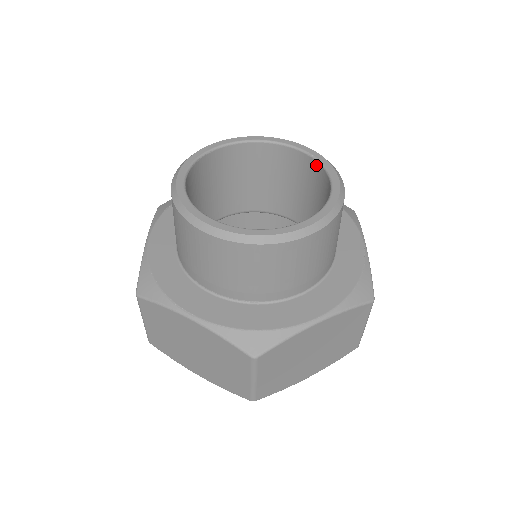
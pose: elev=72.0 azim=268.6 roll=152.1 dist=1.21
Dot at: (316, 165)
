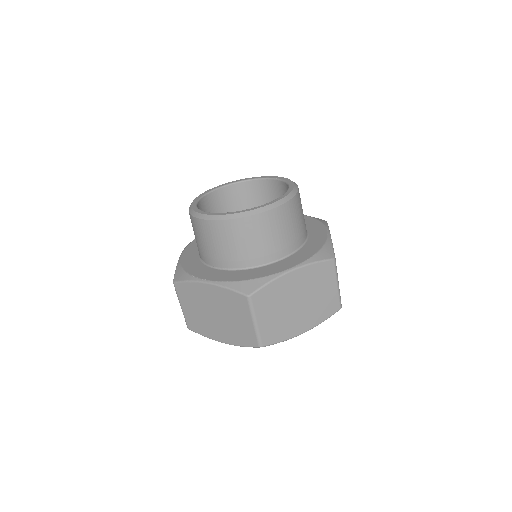
Dot at: (282, 184)
